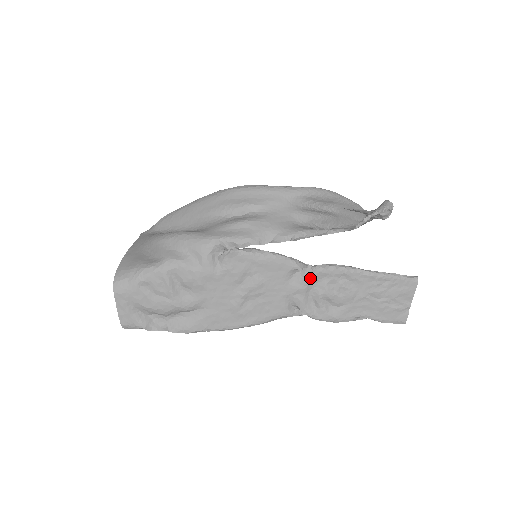
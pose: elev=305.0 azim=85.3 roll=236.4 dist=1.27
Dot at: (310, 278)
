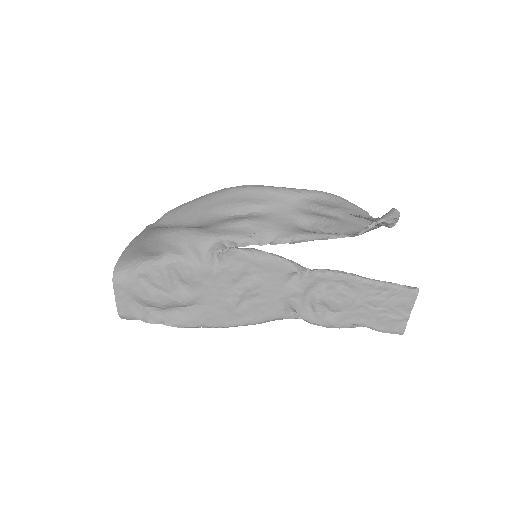
Dot at: (308, 282)
